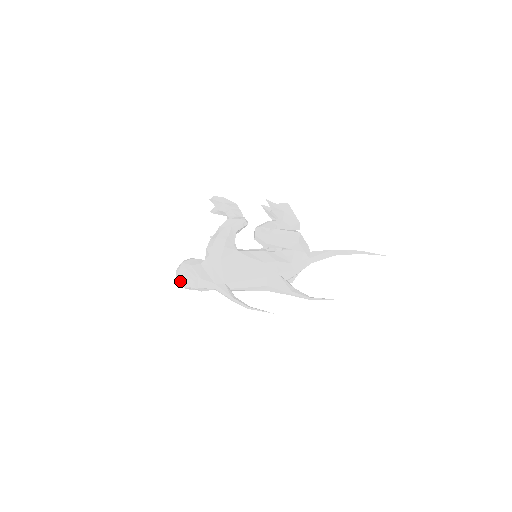
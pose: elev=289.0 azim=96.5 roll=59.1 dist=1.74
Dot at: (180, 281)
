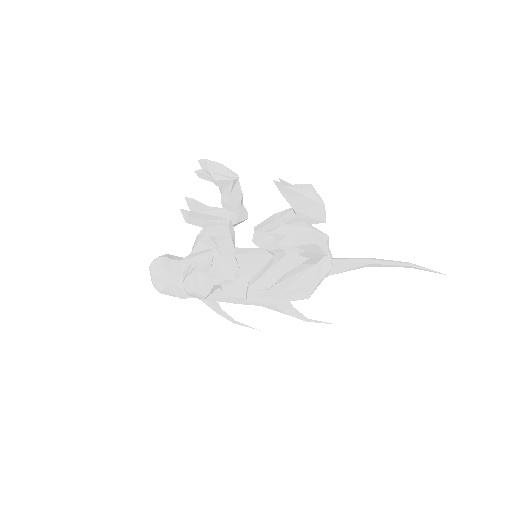
Dot at: occluded
